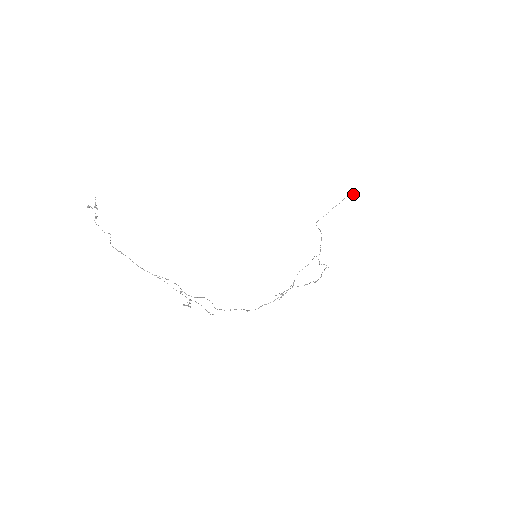
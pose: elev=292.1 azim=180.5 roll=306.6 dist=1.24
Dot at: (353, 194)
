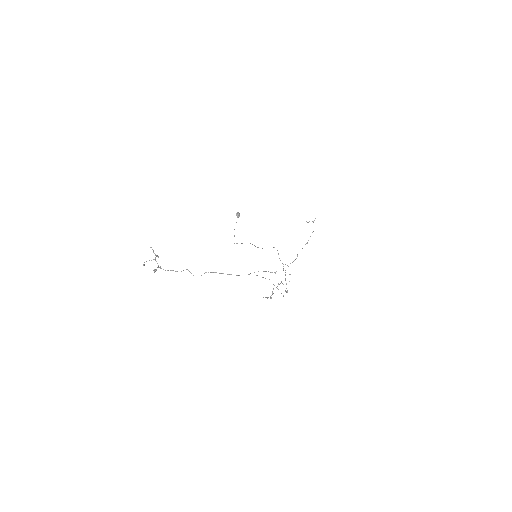
Dot at: (239, 214)
